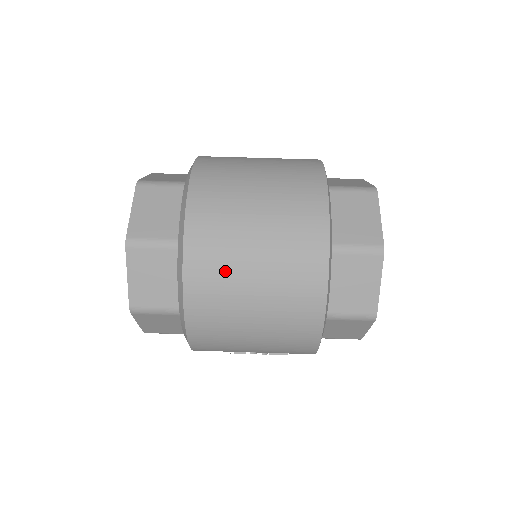
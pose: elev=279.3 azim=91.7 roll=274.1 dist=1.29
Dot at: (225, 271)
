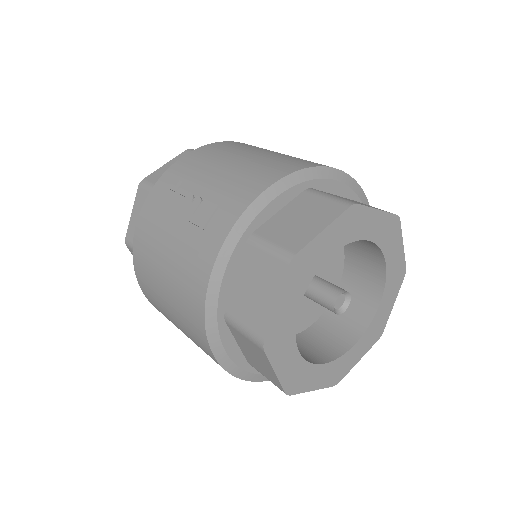
Dot at: occluded
